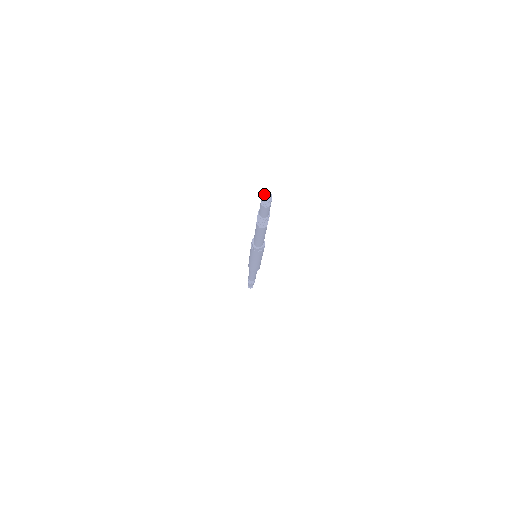
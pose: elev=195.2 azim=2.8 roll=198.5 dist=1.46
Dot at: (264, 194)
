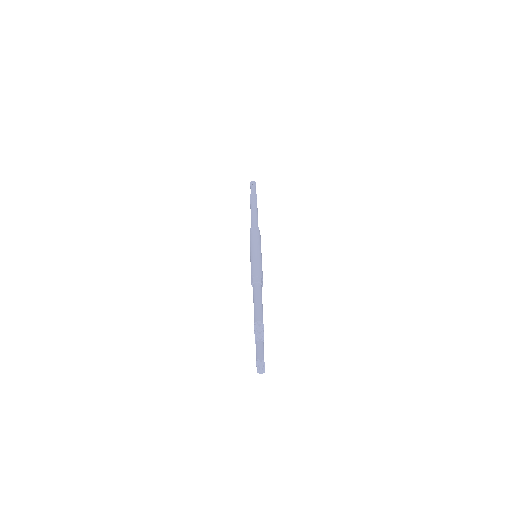
Dot at: (259, 371)
